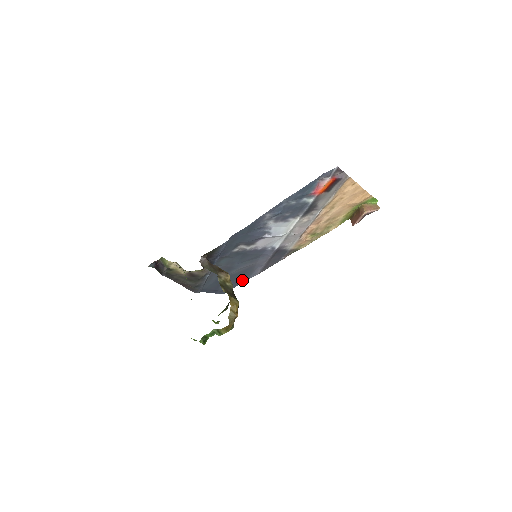
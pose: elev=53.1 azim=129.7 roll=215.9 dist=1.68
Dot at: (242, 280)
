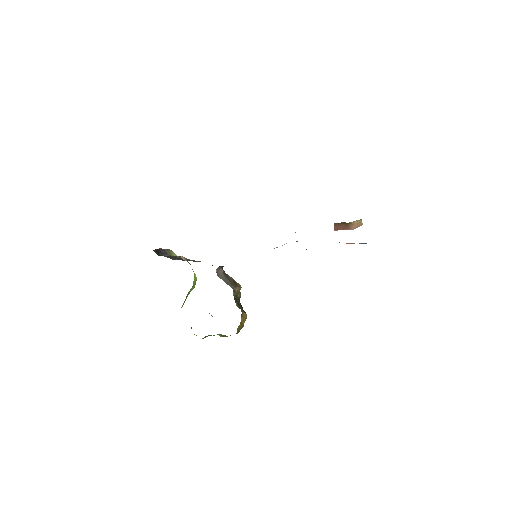
Dot at: occluded
